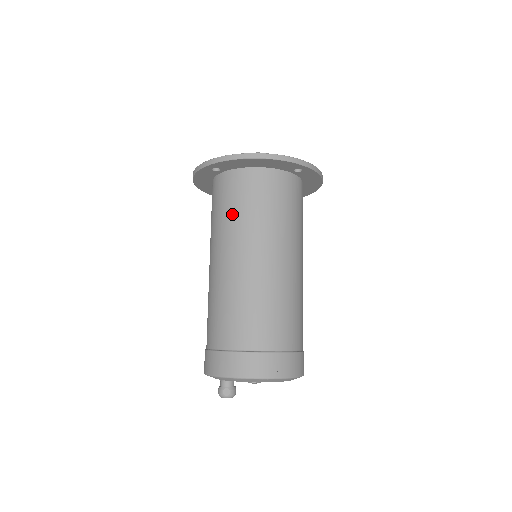
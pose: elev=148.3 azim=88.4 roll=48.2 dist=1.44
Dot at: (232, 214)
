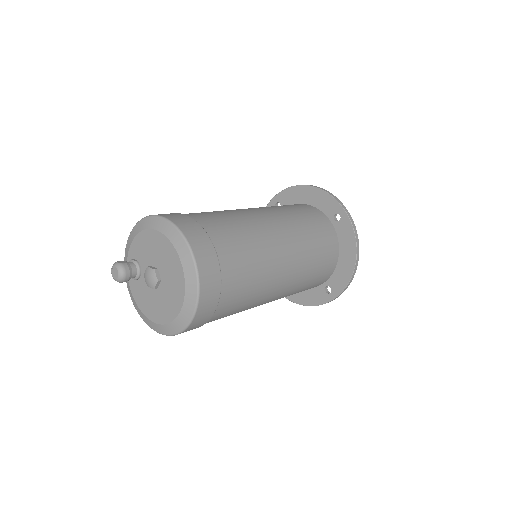
Dot at: occluded
